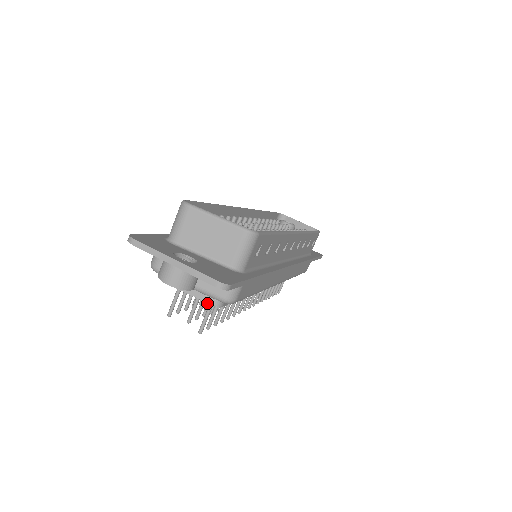
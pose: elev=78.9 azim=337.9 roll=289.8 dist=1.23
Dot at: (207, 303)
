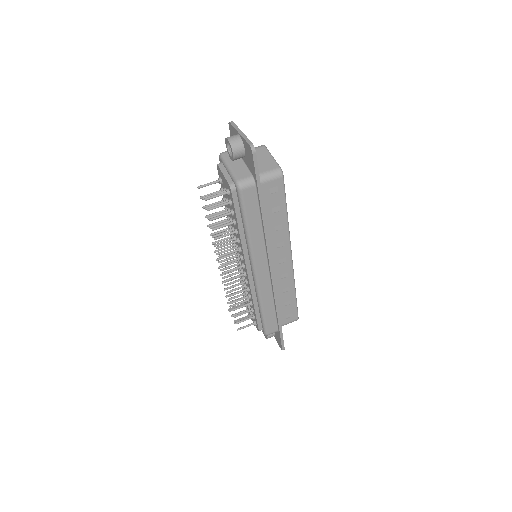
Dot at: (217, 214)
